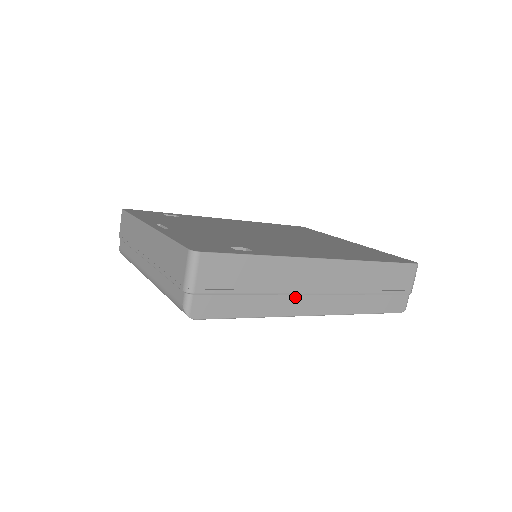
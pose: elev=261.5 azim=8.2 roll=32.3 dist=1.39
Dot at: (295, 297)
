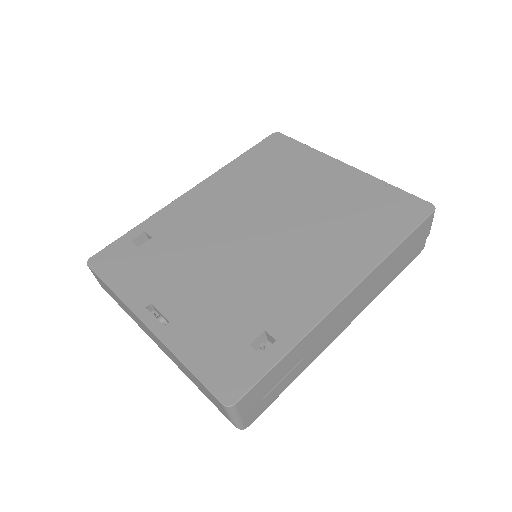
Dot at: (326, 337)
